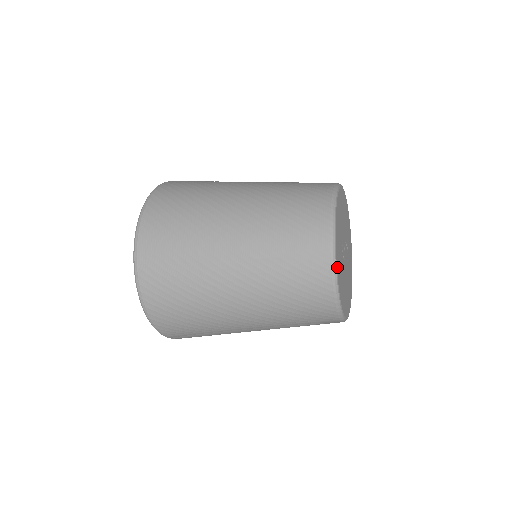
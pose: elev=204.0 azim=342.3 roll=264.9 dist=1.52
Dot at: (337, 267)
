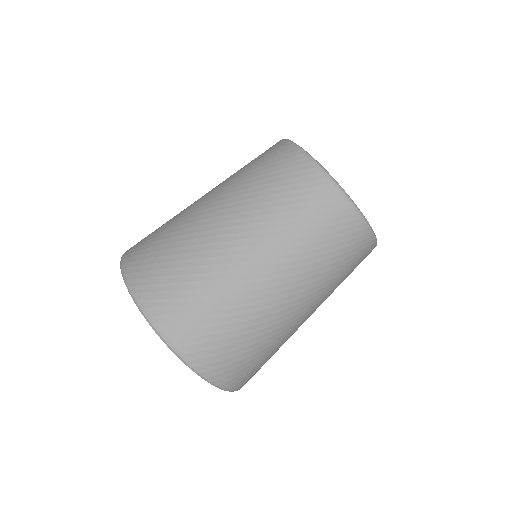
Dot at: (325, 170)
